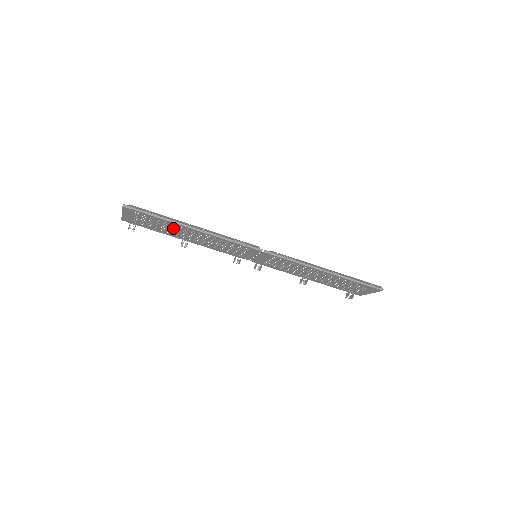
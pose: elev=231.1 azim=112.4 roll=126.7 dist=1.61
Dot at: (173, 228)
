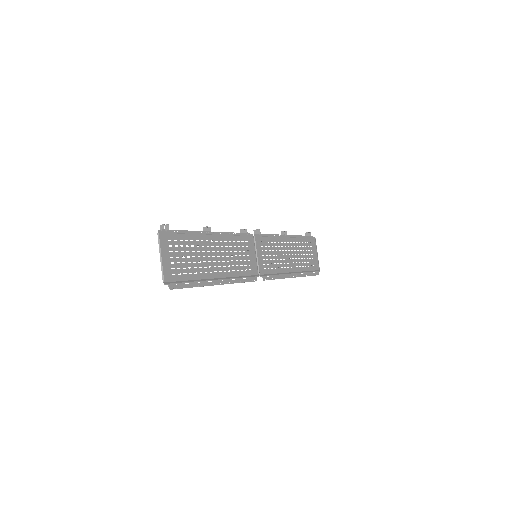
Dot at: (201, 261)
